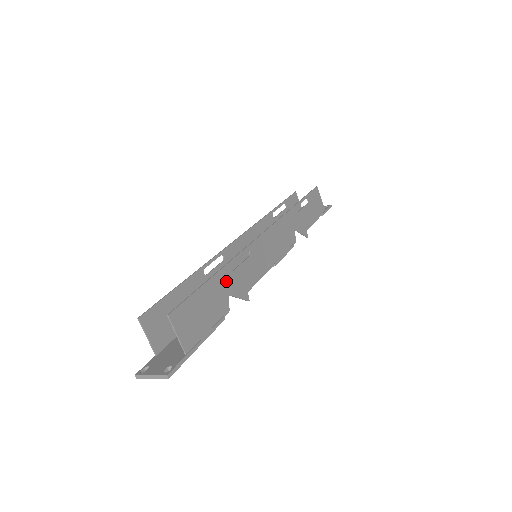
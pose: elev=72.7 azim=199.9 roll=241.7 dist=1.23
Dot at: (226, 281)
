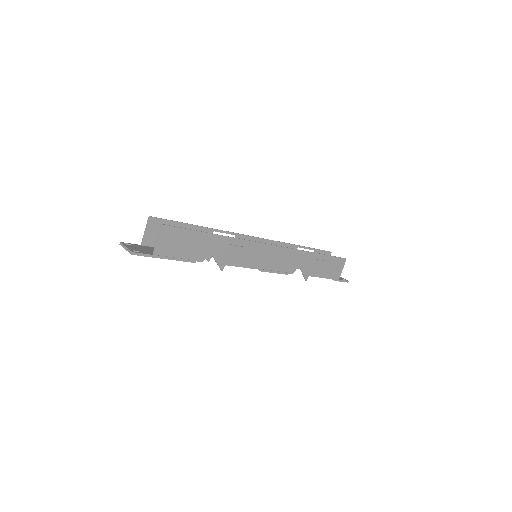
Dot at: (216, 244)
